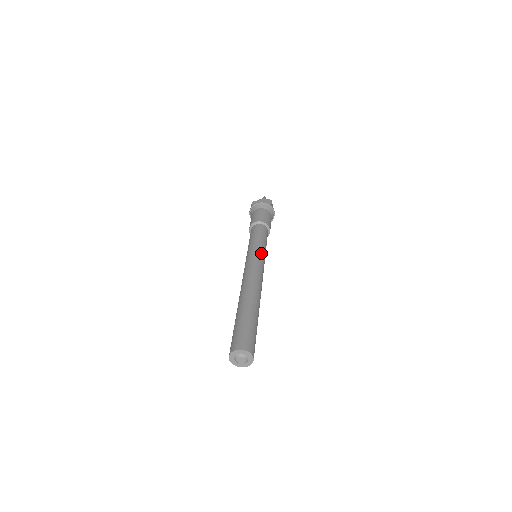
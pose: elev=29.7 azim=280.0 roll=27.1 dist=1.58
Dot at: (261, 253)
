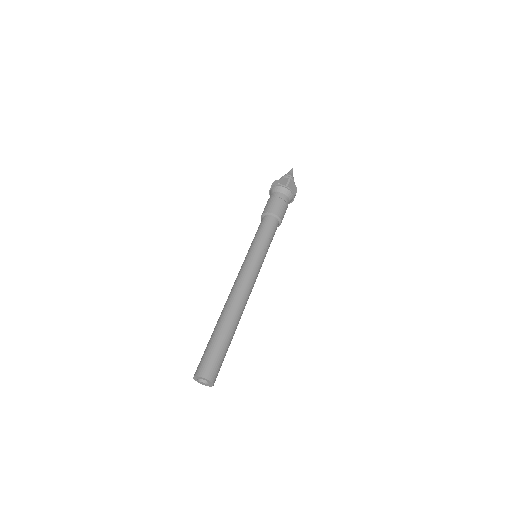
Dot at: (256, 256)
